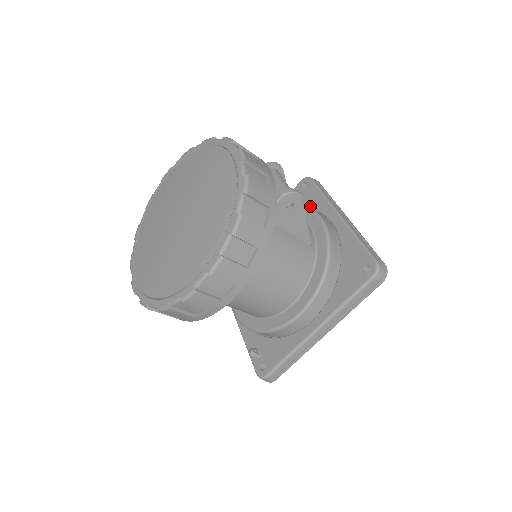
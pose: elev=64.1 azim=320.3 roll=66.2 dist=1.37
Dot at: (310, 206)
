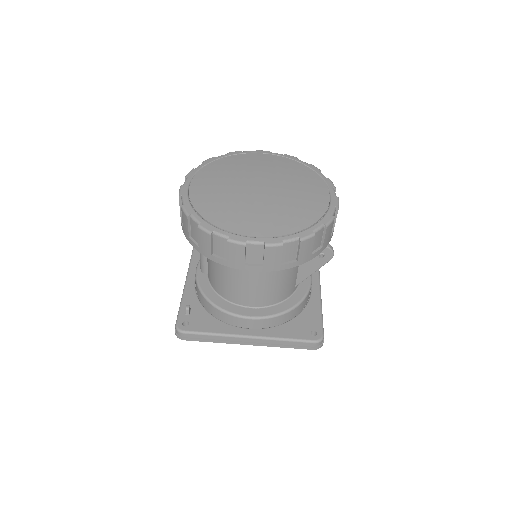
Dot at: occluded
